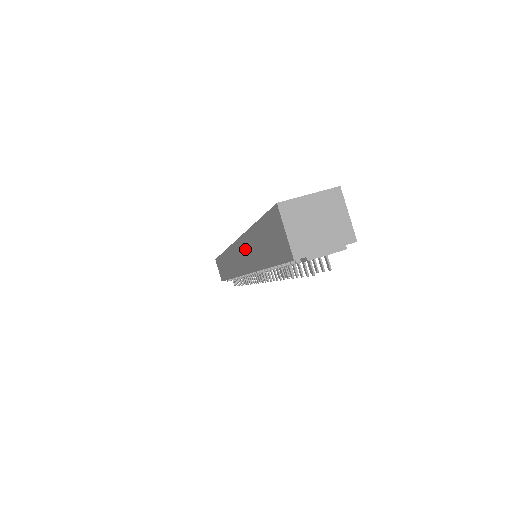
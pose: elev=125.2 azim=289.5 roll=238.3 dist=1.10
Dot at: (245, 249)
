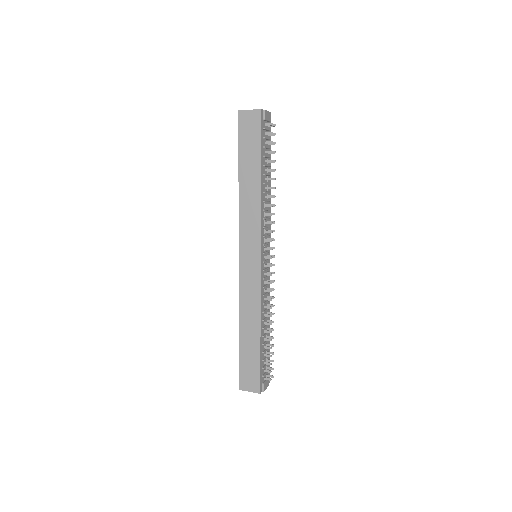
Dot at: (247, 213)
